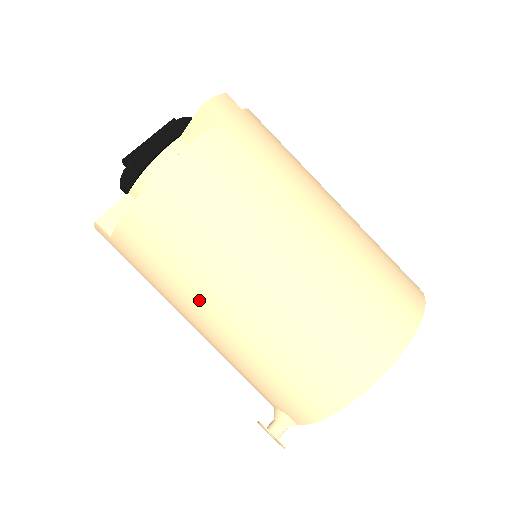
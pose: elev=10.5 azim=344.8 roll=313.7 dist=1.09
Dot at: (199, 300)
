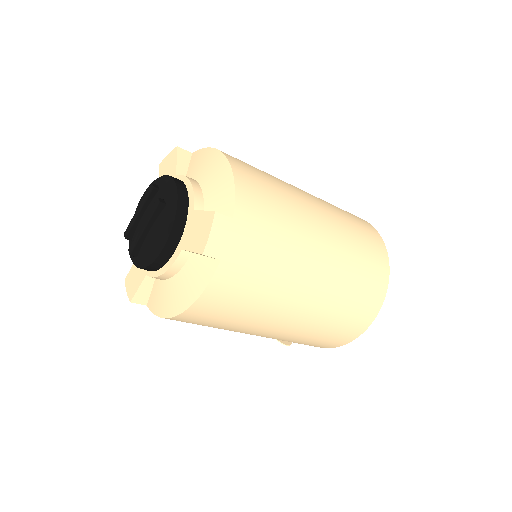
Dot at: occluded
